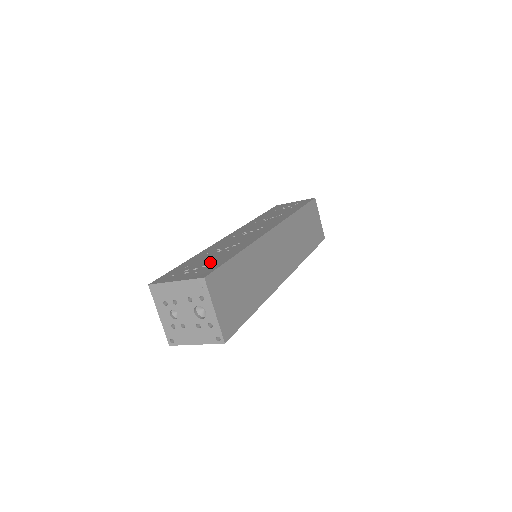
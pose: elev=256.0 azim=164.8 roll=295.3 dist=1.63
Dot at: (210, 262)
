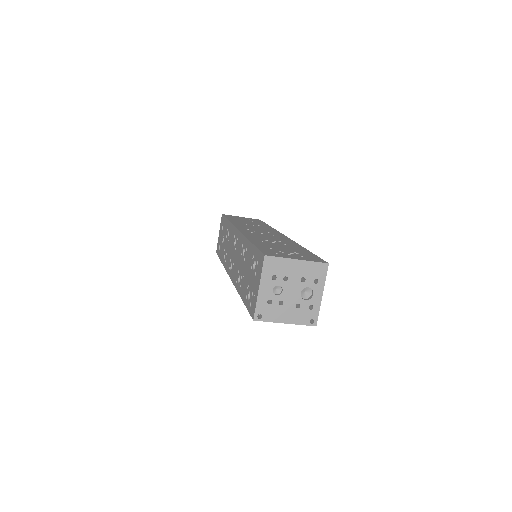
Dot at: (294, 251)
